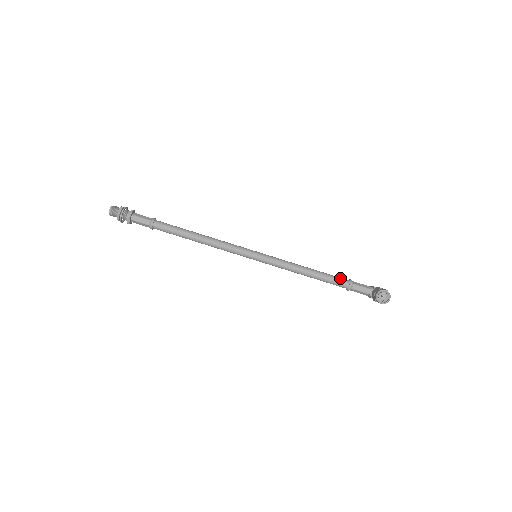
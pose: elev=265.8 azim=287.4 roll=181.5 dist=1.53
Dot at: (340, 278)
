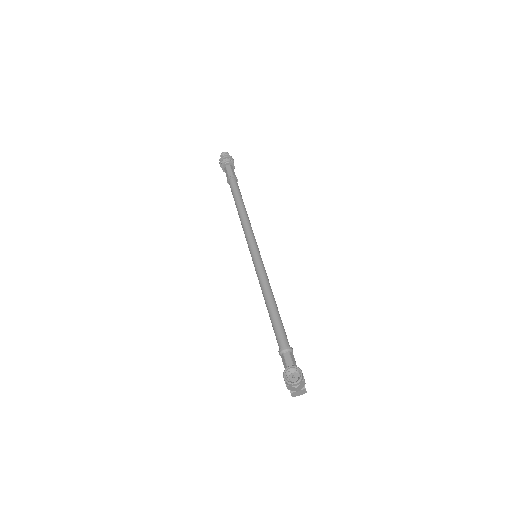
Dot at: (286, 336)
